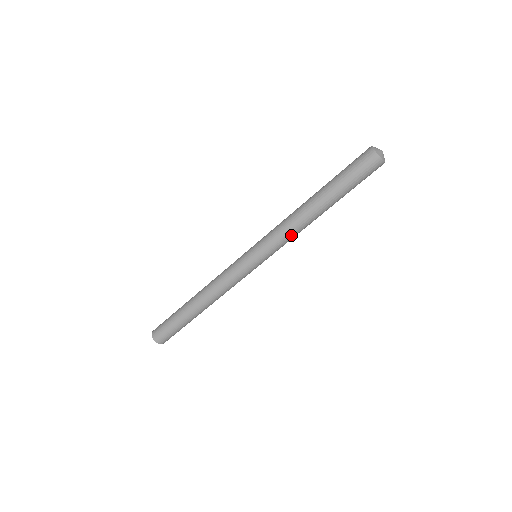
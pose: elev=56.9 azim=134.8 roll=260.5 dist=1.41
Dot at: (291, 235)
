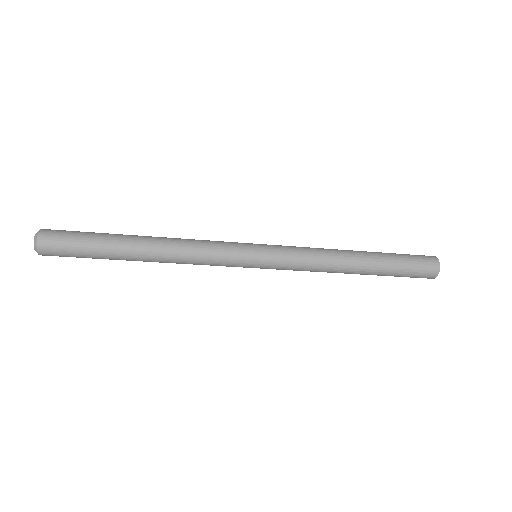
Dot at: (314, 265)
